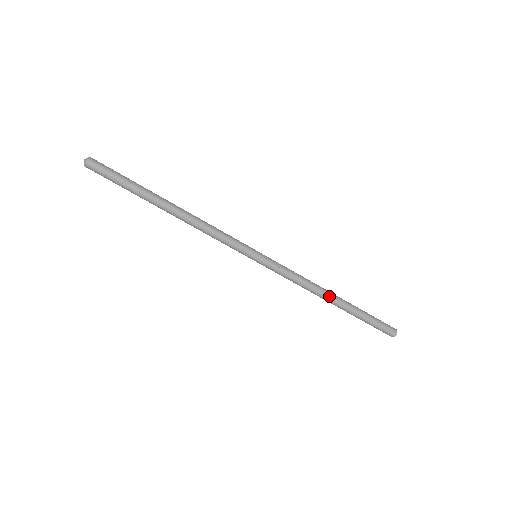
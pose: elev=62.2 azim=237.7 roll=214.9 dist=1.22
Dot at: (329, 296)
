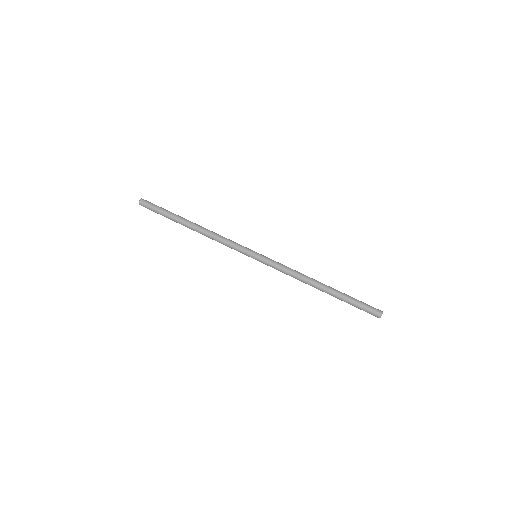
Dot at: (316, 284)
